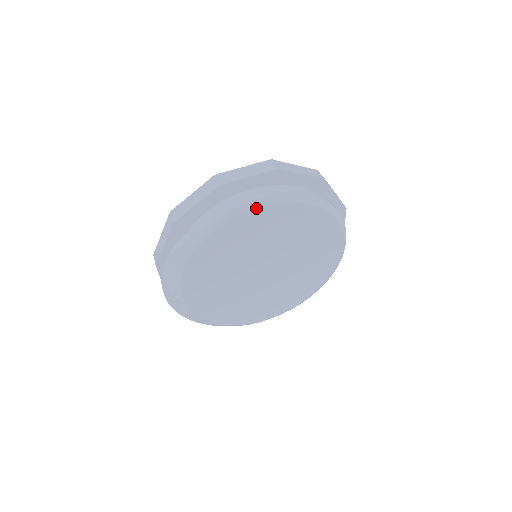
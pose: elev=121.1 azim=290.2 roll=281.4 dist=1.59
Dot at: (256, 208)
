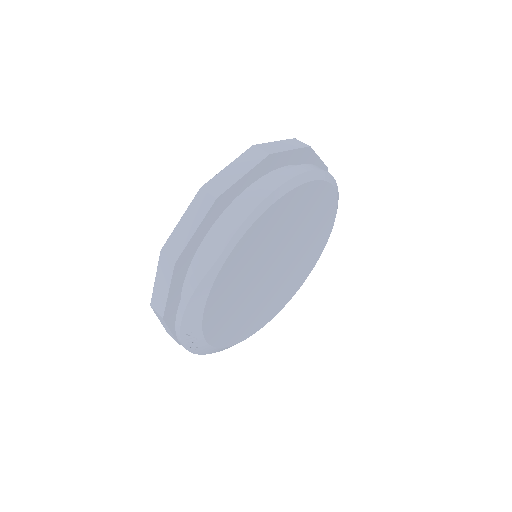
Dot at: (267, 209)
